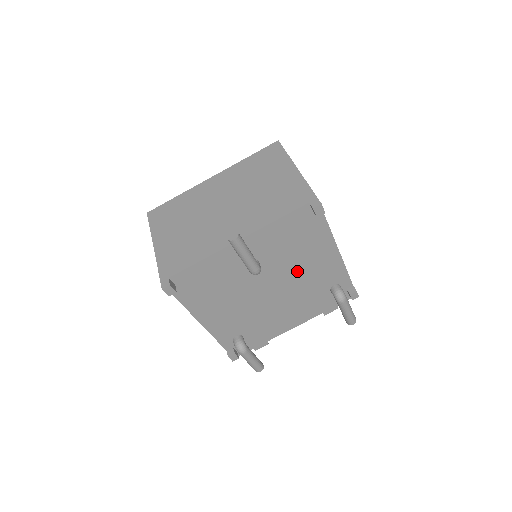
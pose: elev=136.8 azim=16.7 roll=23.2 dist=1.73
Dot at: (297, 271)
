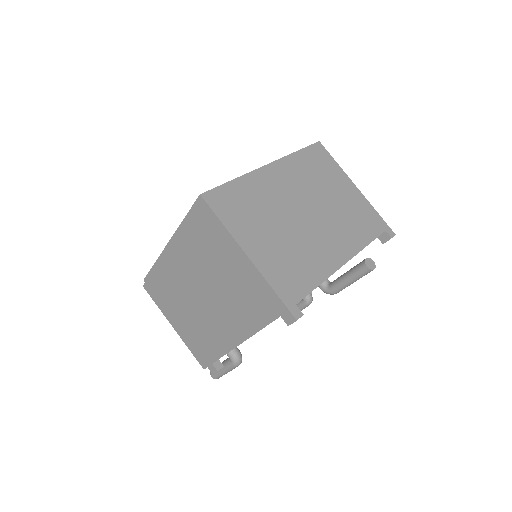
Dot at: occluded
